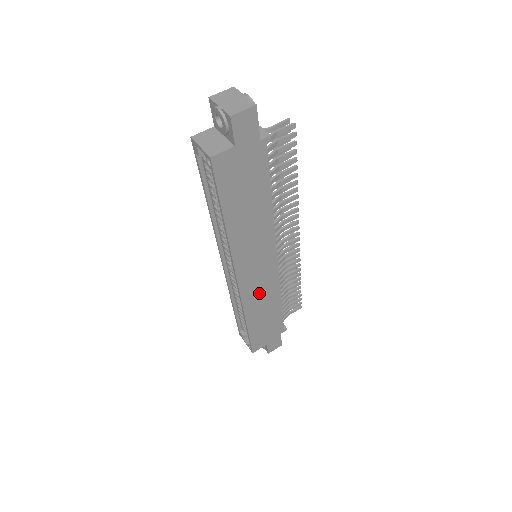
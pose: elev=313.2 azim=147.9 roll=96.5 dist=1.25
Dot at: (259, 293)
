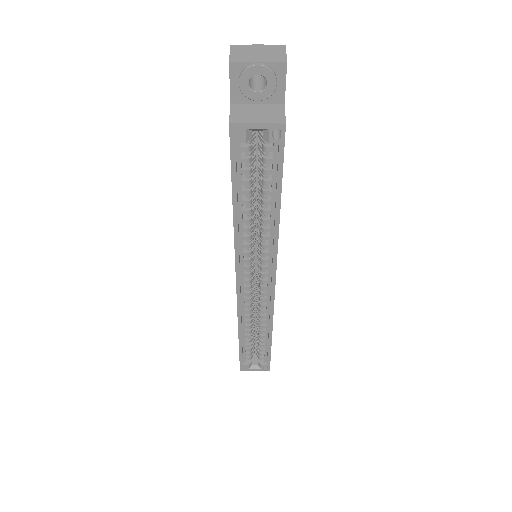
Dot at: occluded
